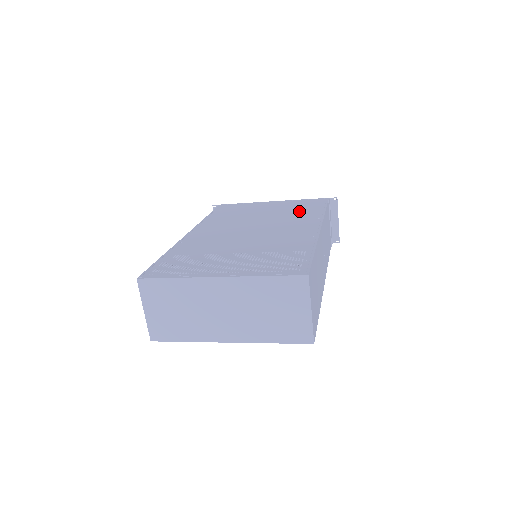
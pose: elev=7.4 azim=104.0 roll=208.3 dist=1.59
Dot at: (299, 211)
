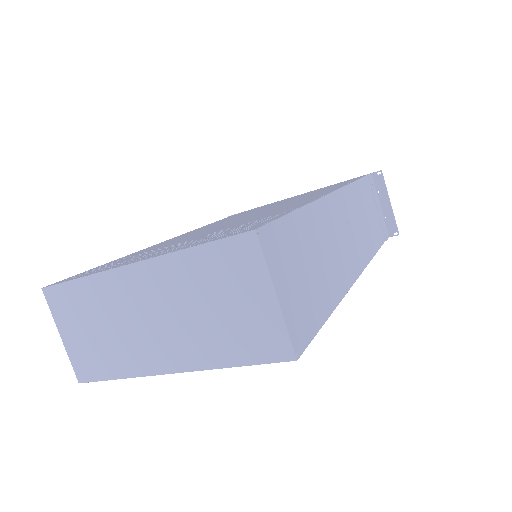
Dot at: (319, 191)
